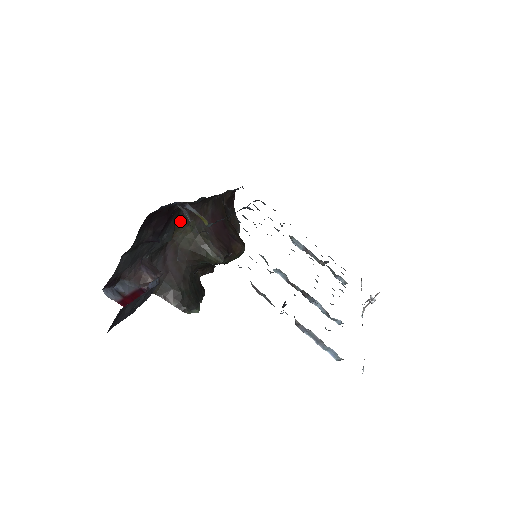
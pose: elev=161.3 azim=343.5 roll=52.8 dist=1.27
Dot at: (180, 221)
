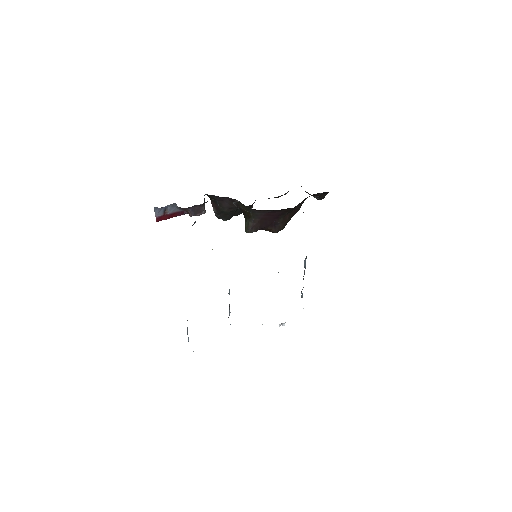
Dot at: occluded
